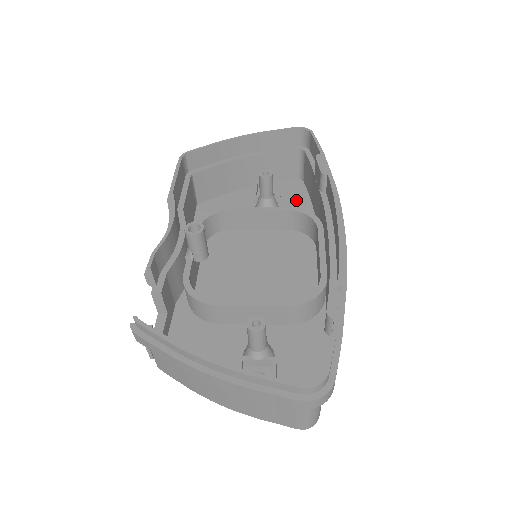
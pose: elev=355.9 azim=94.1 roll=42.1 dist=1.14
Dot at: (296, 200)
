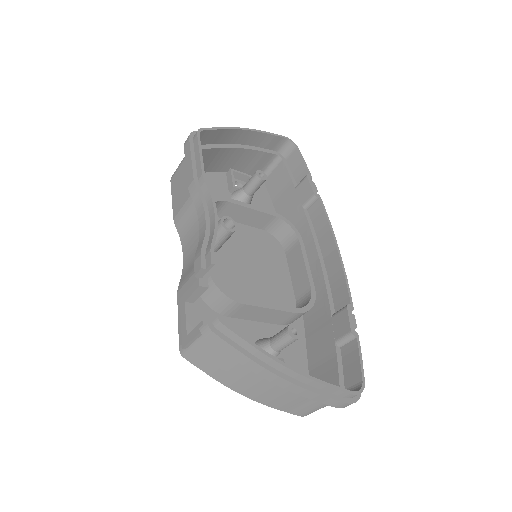
Dot at: (262, 200)
